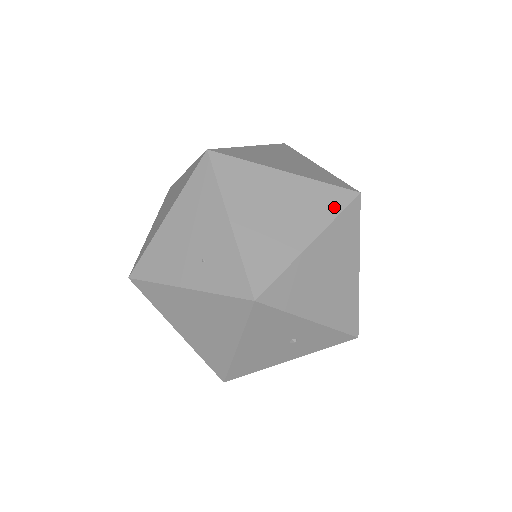
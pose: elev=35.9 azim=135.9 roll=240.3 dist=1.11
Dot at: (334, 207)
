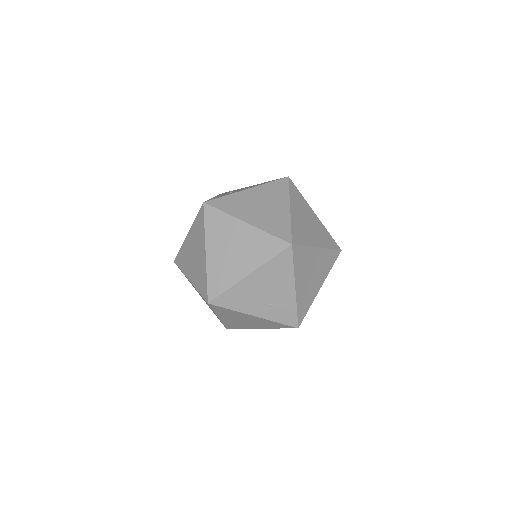
Dot at: (331, 263)
